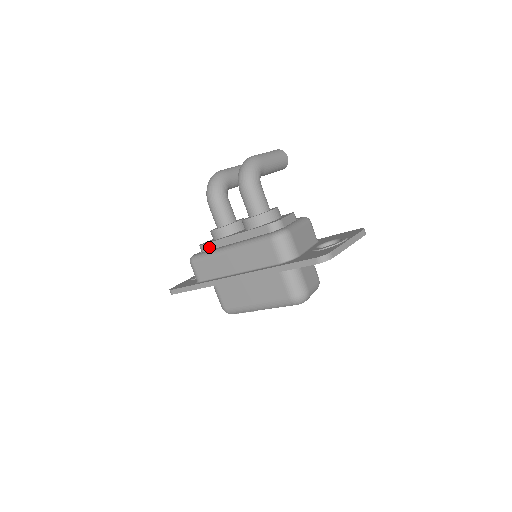
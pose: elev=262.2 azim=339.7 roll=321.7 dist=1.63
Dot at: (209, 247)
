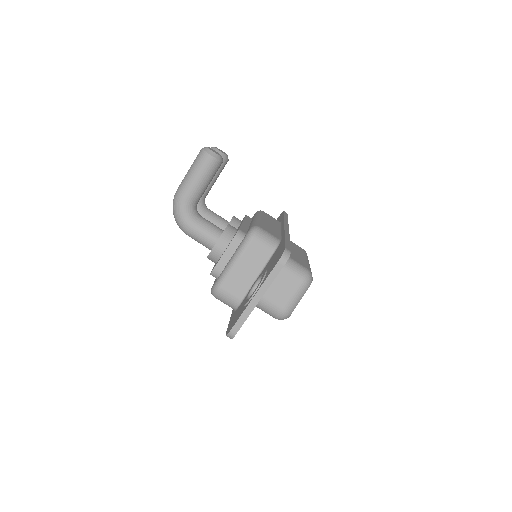
Dot at: occluded
